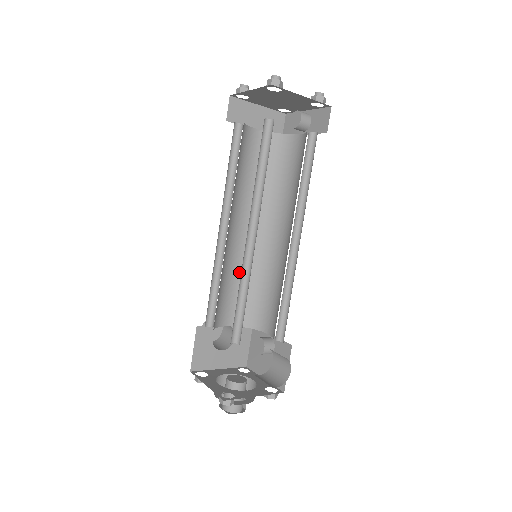
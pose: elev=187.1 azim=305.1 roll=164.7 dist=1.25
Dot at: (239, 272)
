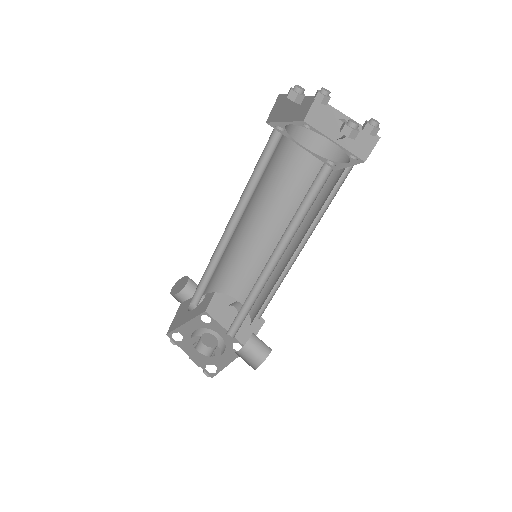
Dot at: (227, 253)
